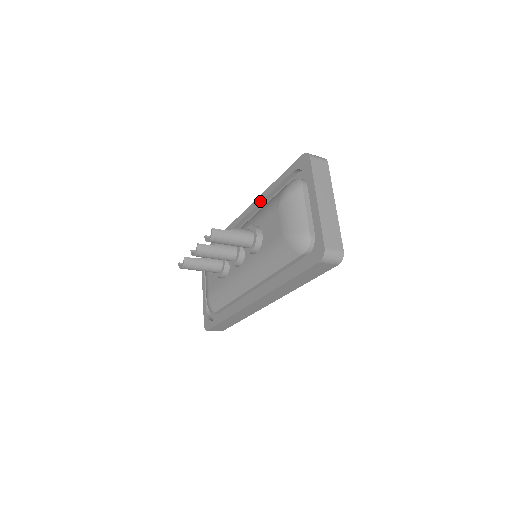
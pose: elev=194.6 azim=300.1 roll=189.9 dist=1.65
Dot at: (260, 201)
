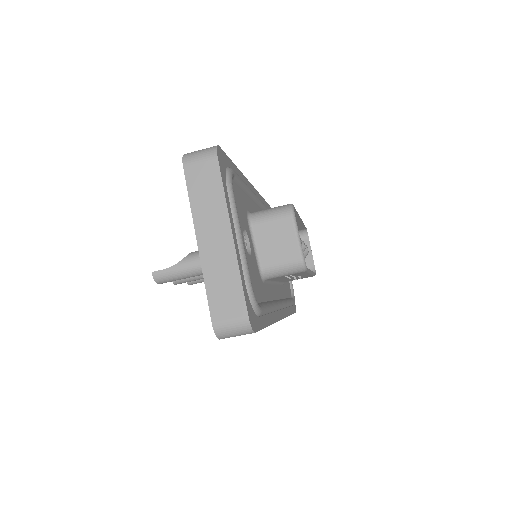
Dot at: occluded
